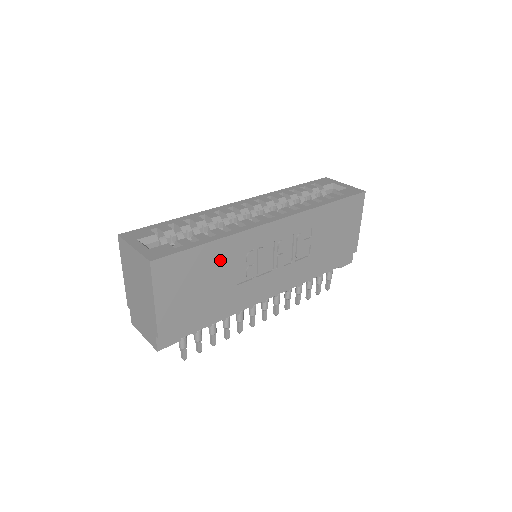
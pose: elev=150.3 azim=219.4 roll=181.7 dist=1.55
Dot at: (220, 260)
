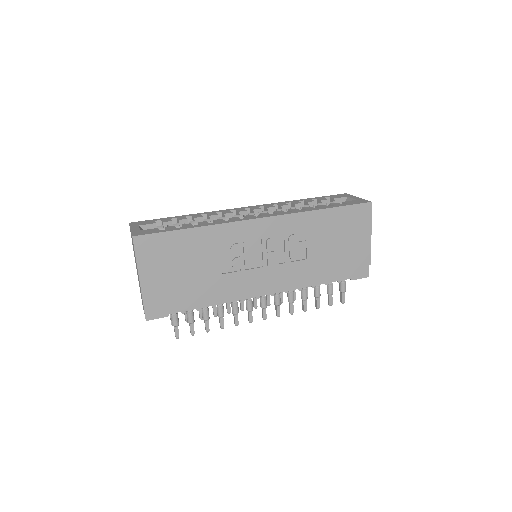
Dot at: (202, 247)
